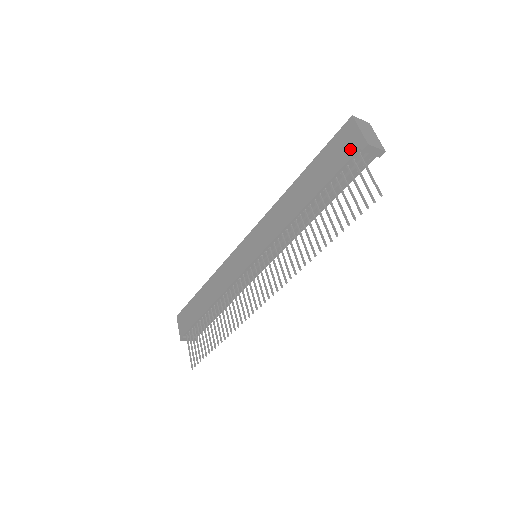
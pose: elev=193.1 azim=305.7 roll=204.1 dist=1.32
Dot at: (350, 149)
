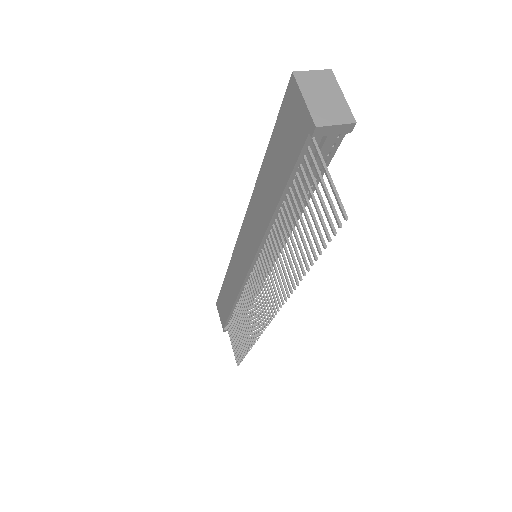
Dot at: (299, 132)
